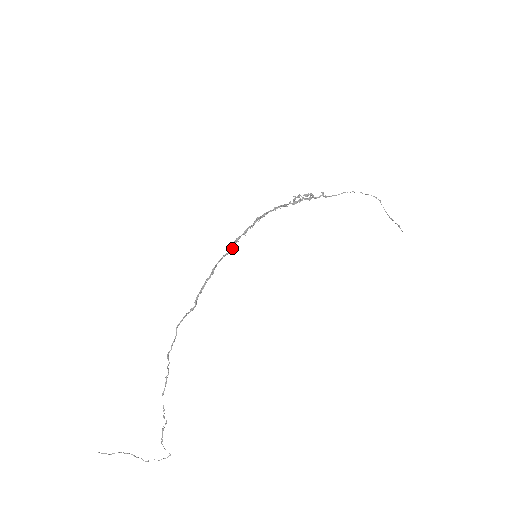
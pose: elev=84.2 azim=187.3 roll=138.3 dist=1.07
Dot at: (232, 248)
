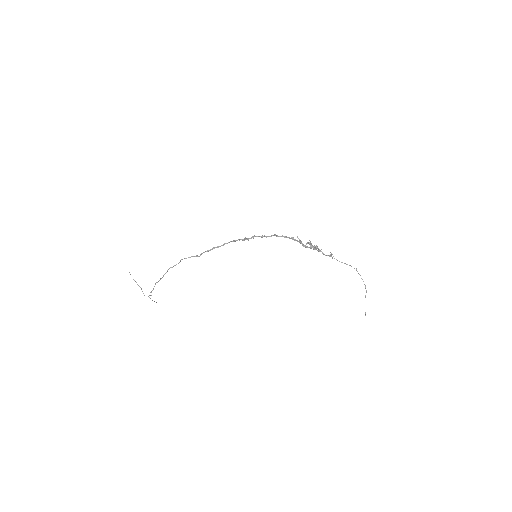
Dot at: (247, 239)
